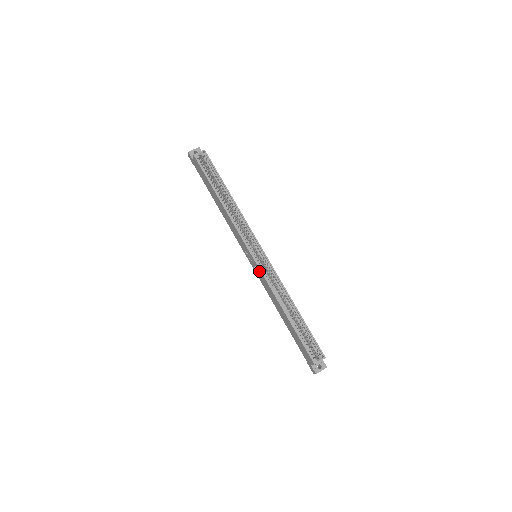
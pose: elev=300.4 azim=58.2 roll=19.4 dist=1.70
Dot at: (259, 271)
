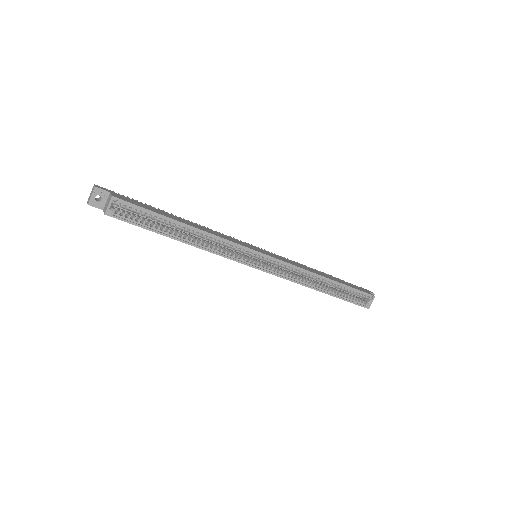
Dot at: (273, 274)
